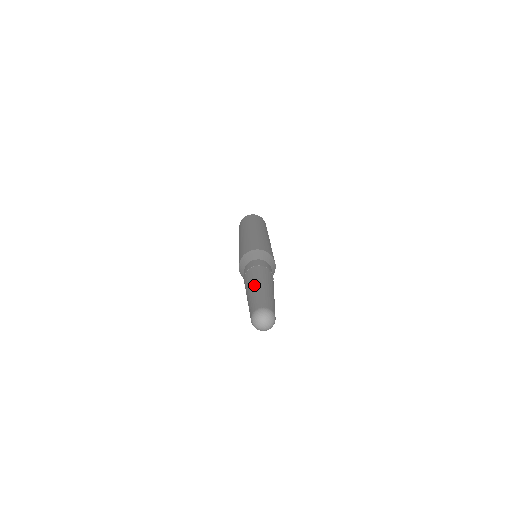
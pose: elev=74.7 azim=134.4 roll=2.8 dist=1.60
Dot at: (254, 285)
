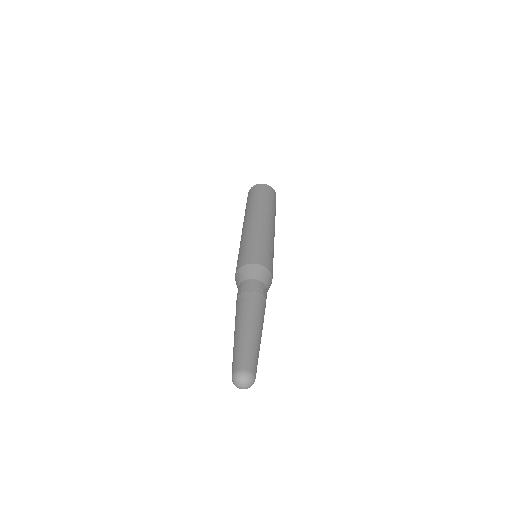
Dot at: (235, 331)
